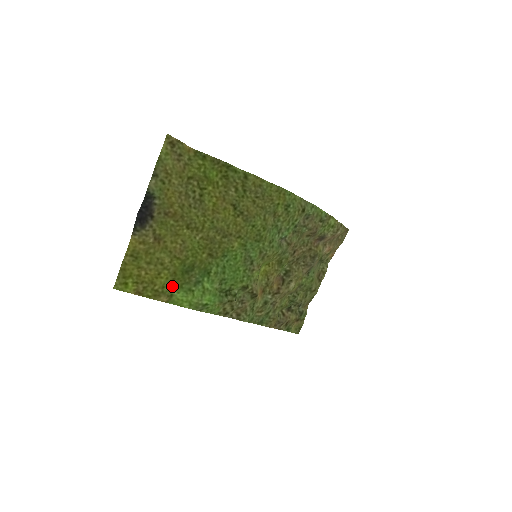
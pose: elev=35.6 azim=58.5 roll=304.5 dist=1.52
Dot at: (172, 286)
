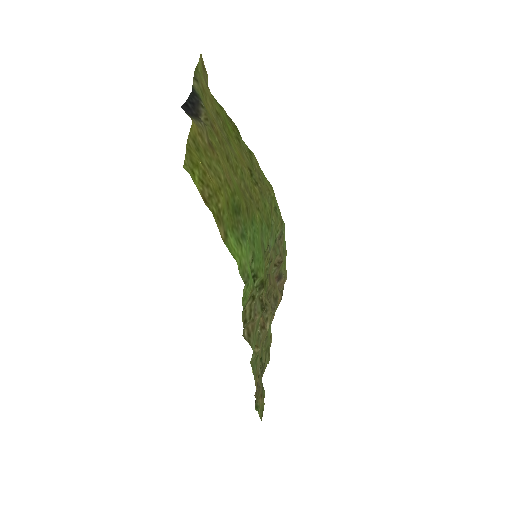
Dot at: (227, 220)
